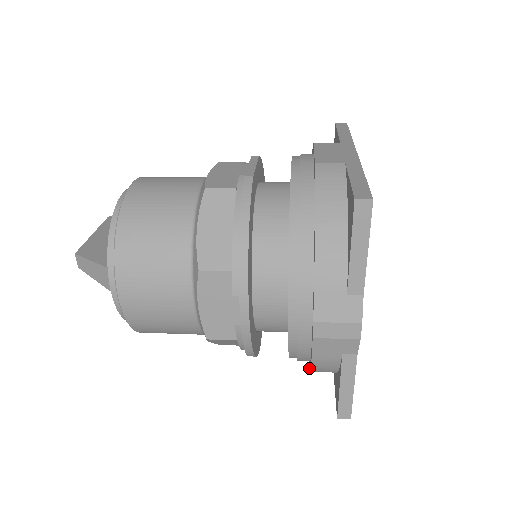
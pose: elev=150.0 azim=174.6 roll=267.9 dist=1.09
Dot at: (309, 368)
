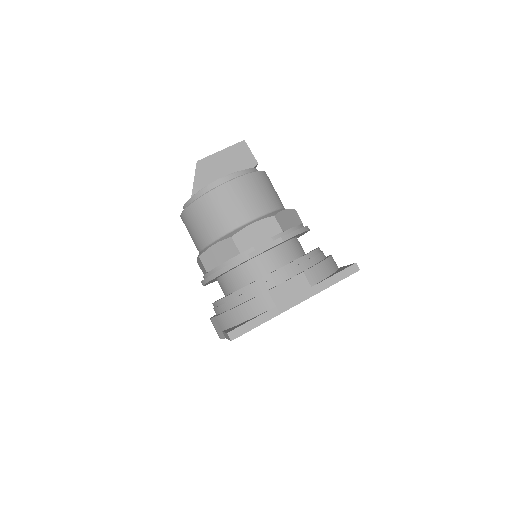
Dot at: occluded
